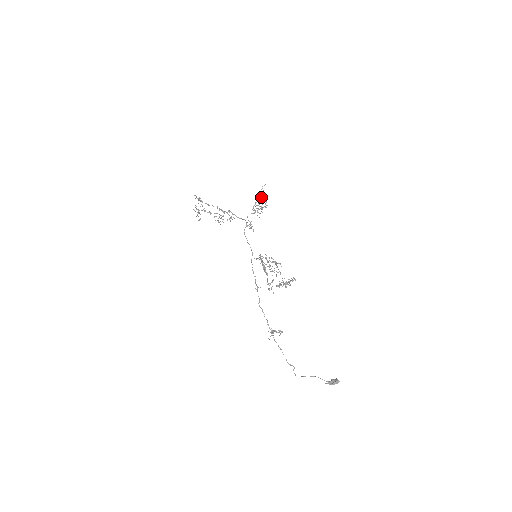
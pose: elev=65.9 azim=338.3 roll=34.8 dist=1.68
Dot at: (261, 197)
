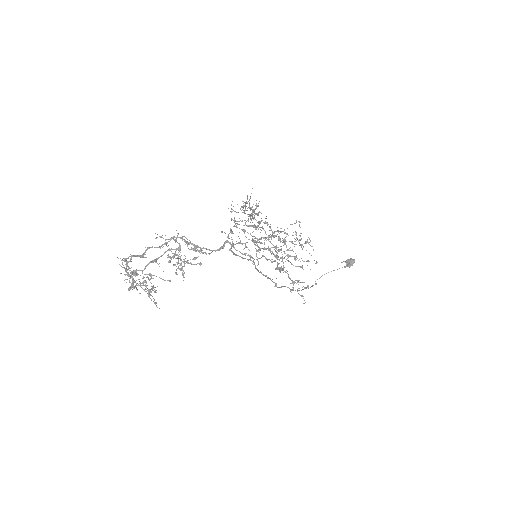
Dot at: occluded
